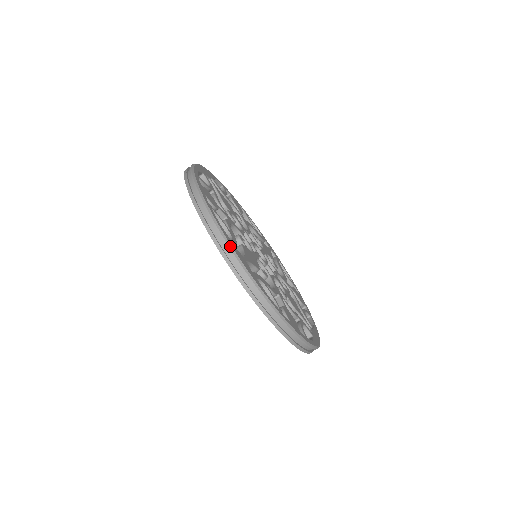
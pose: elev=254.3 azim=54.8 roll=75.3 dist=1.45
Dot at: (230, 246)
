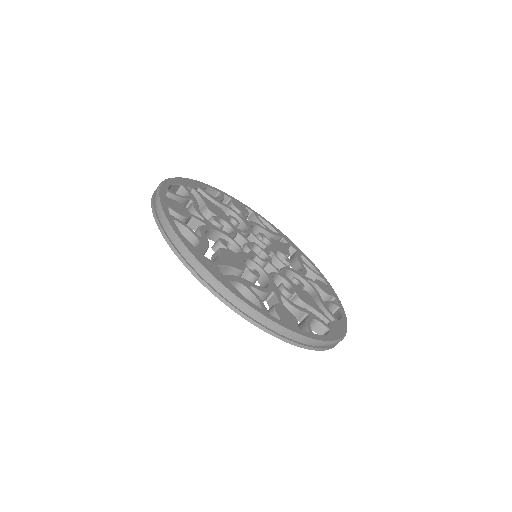
Dot at: (190, 254)
